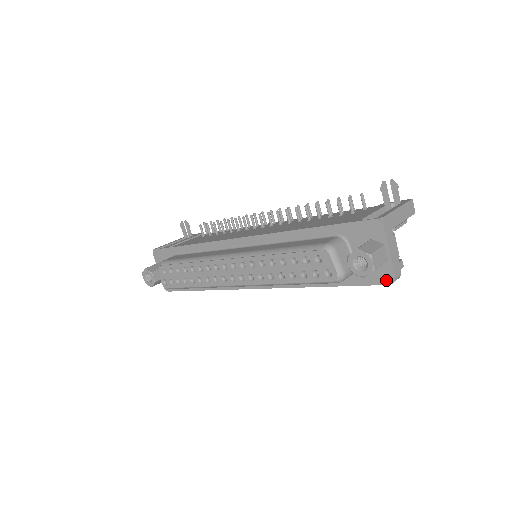
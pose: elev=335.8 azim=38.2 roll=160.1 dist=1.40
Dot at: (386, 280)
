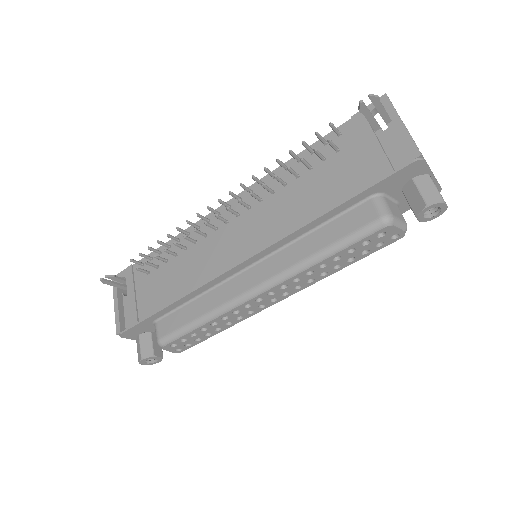
Dot at: occluded
